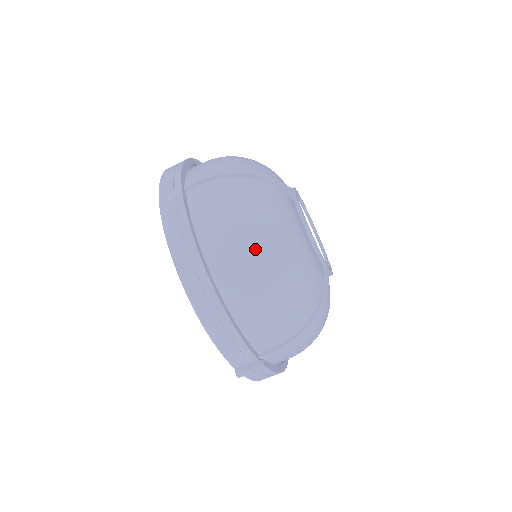
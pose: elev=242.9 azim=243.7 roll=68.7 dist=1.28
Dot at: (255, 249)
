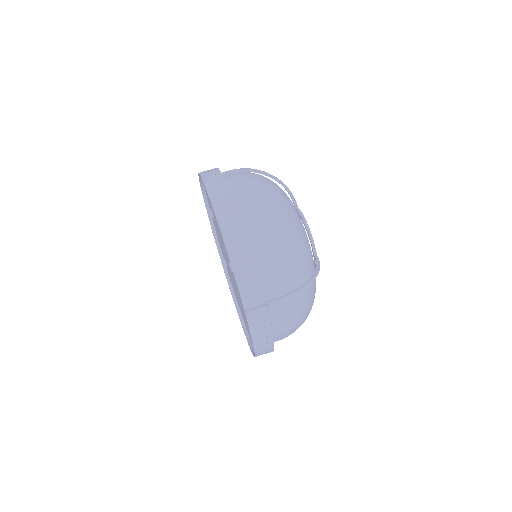
Dot at: (275, 212)
